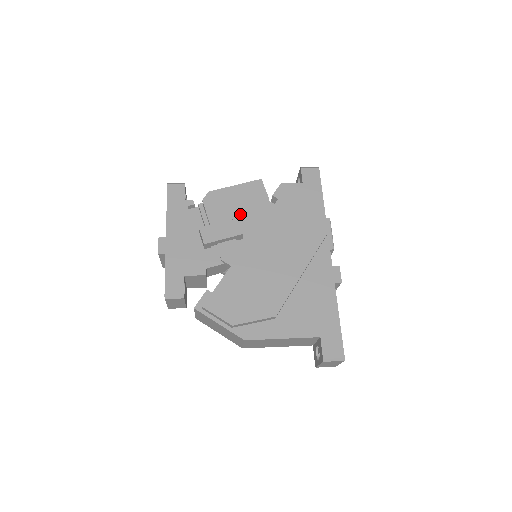
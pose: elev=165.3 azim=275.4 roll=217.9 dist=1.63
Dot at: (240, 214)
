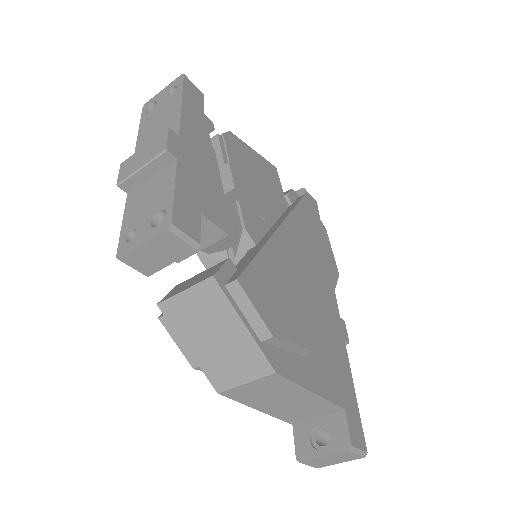
Dot at: occluded
